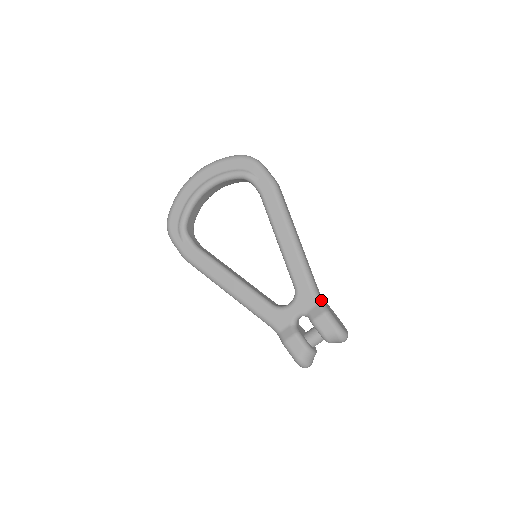
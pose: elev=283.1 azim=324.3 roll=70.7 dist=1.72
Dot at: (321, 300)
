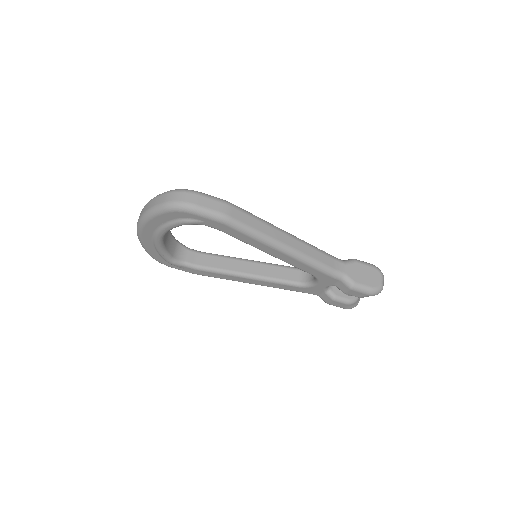
Dot at: (342, 275)
